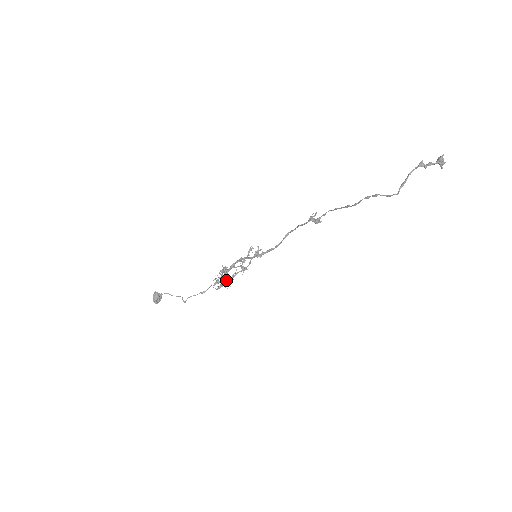
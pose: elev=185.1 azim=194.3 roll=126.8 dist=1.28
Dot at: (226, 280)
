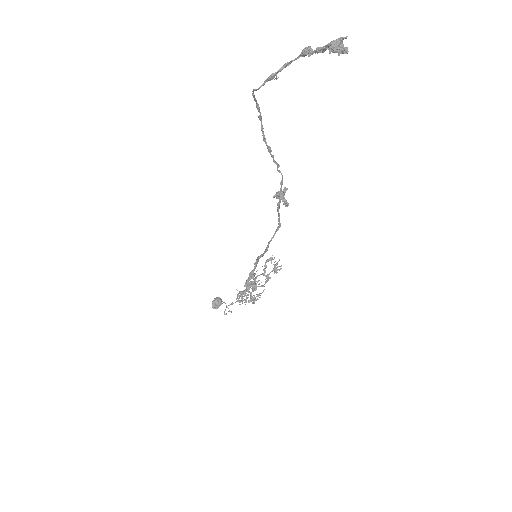
Dot at: (248, 294)
